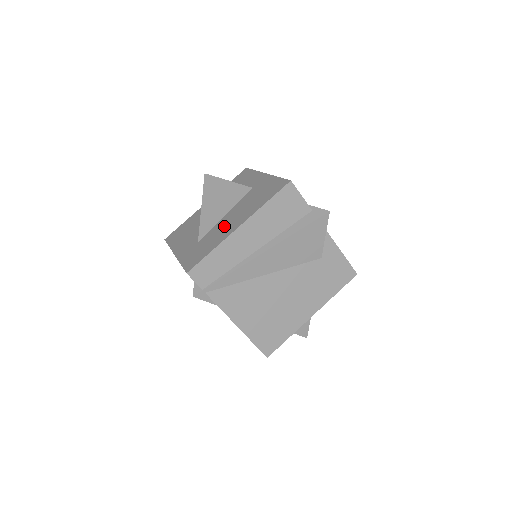
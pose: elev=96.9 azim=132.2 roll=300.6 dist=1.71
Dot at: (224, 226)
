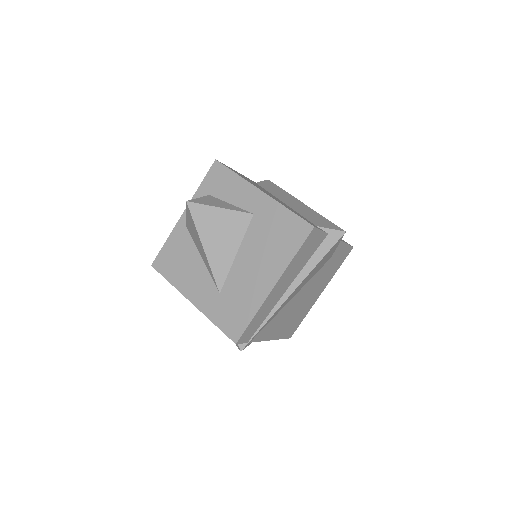
Dot at: (248, 278)
